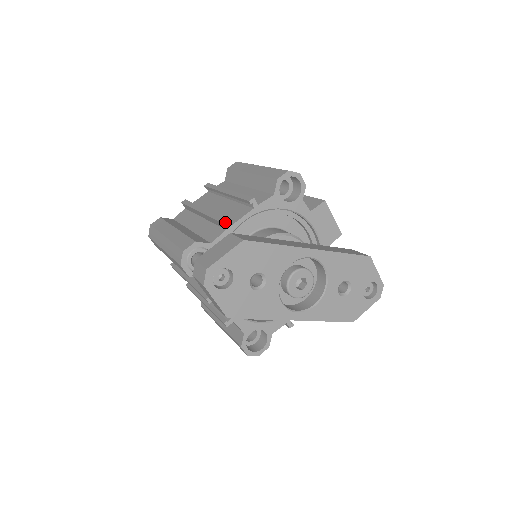
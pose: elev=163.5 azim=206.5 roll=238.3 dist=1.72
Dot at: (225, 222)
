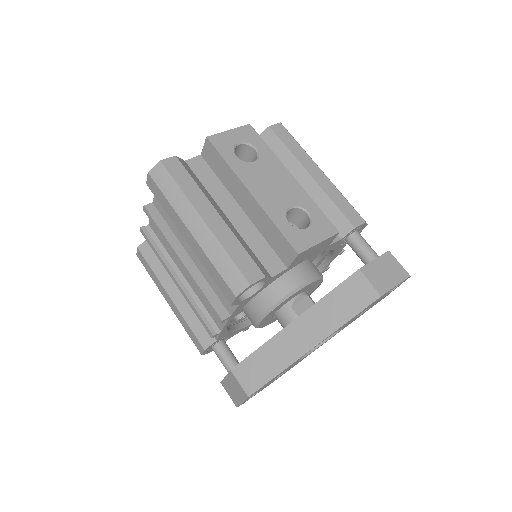
Dot at: (214, 336)
